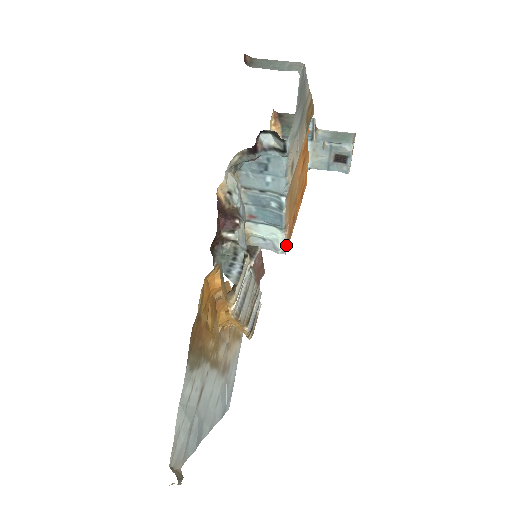
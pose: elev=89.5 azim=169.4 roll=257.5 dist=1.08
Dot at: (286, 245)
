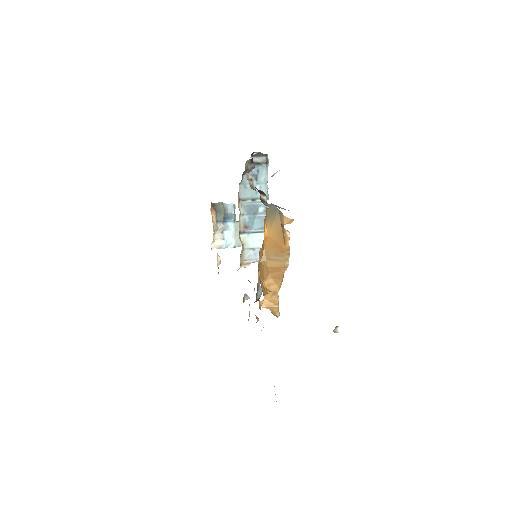
Dot at: occluded
